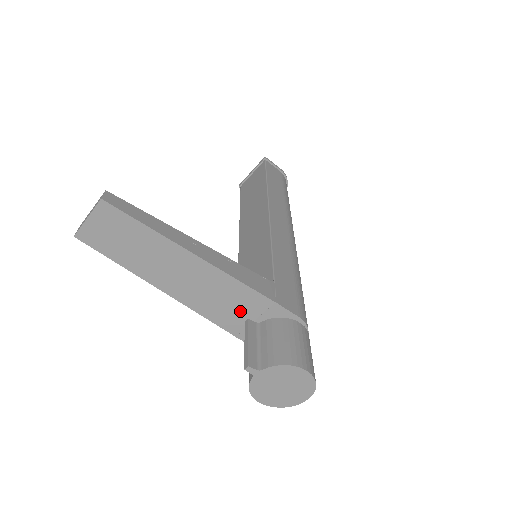
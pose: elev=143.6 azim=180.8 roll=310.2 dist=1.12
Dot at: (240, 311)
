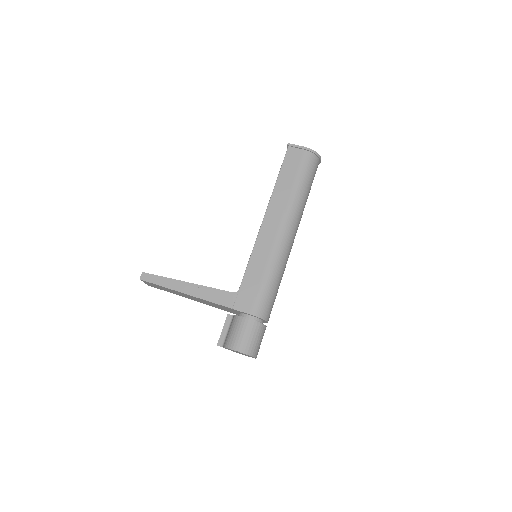
Dot at: (225, 309)
